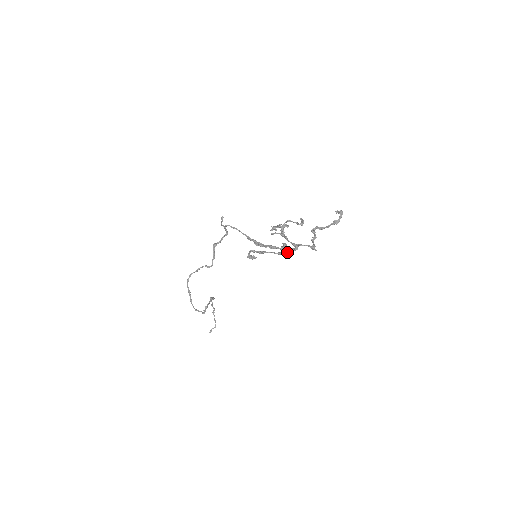
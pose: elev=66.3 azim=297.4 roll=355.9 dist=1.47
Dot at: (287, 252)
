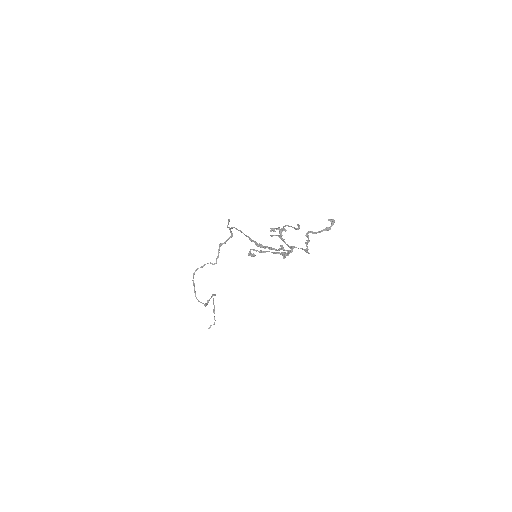
Dot at: (283, 252)
